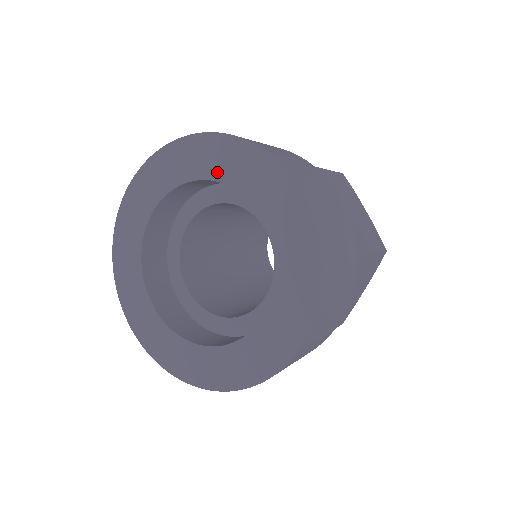
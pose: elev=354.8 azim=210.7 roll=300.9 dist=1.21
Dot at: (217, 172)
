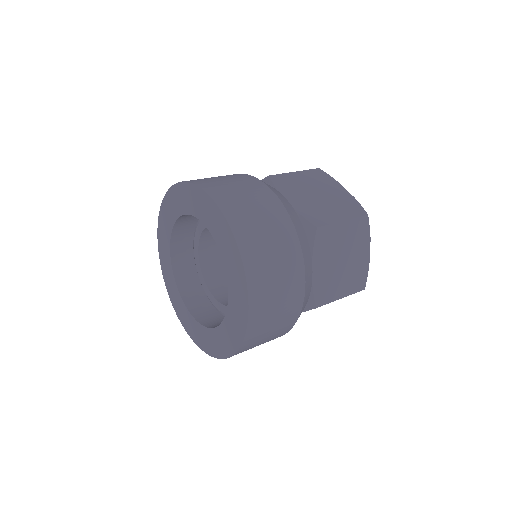
Dot at: (182, 209)
